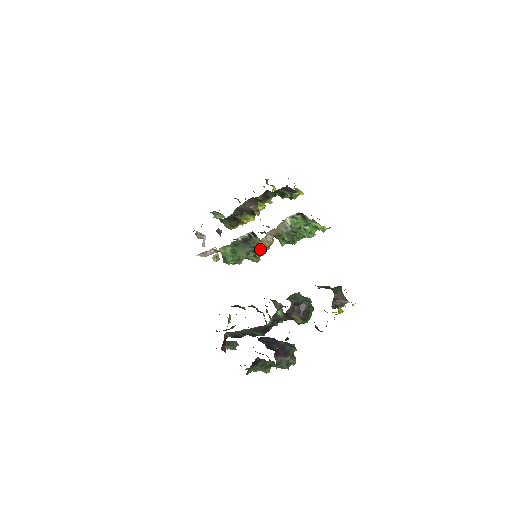
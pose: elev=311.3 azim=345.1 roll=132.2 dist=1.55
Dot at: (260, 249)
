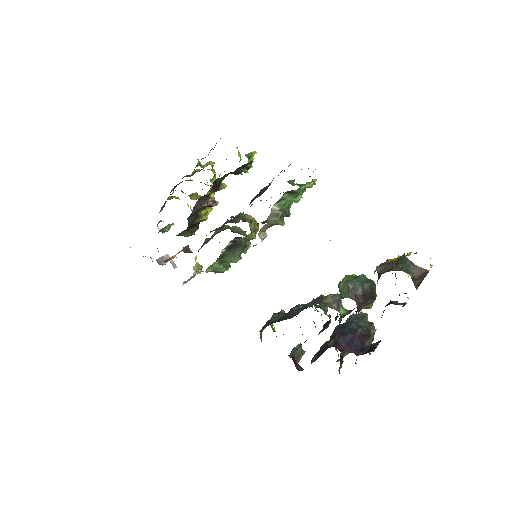
Dot at: (248, 239)
